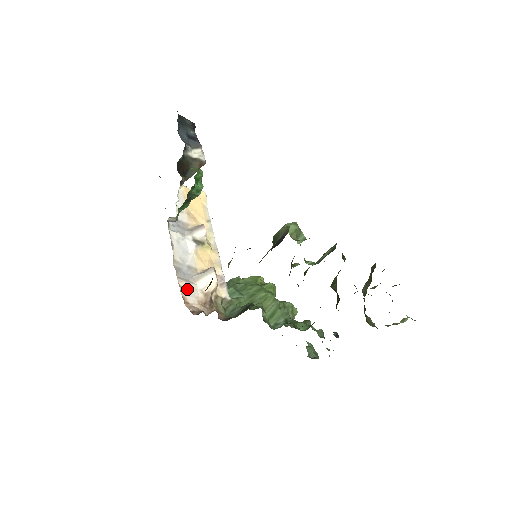
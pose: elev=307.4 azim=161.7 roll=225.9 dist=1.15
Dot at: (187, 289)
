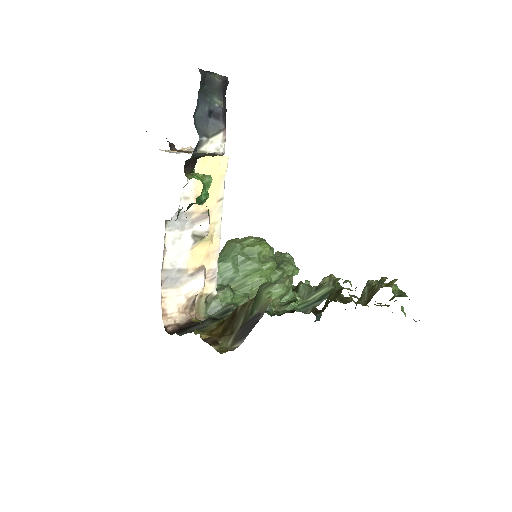
Dot at: (170, 298)
